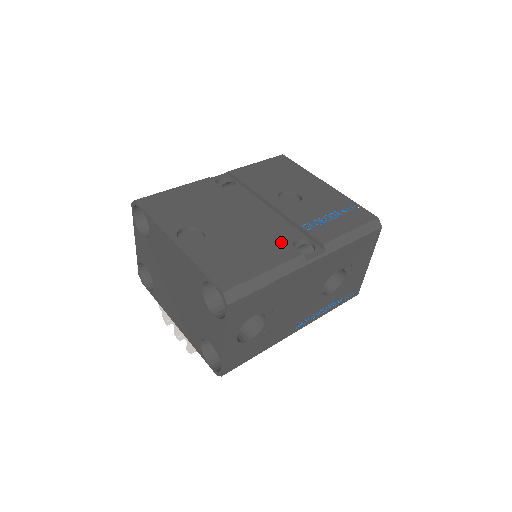
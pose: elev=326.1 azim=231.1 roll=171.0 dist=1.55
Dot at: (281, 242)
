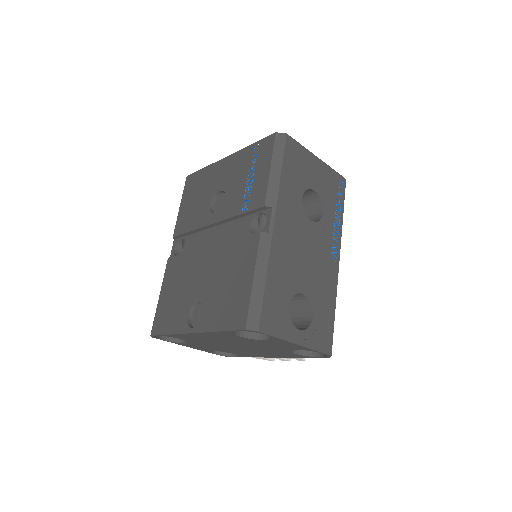
Dot at: (242, 243)
